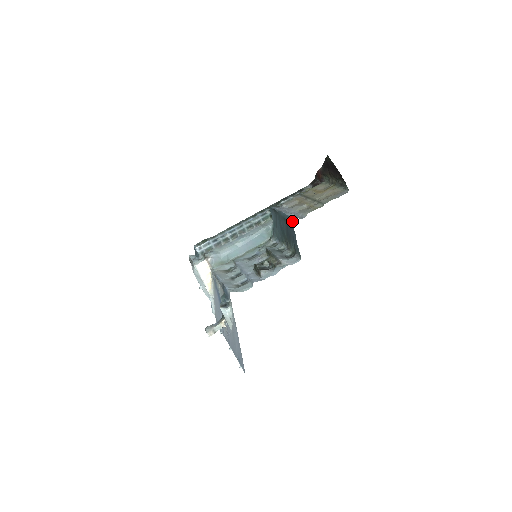
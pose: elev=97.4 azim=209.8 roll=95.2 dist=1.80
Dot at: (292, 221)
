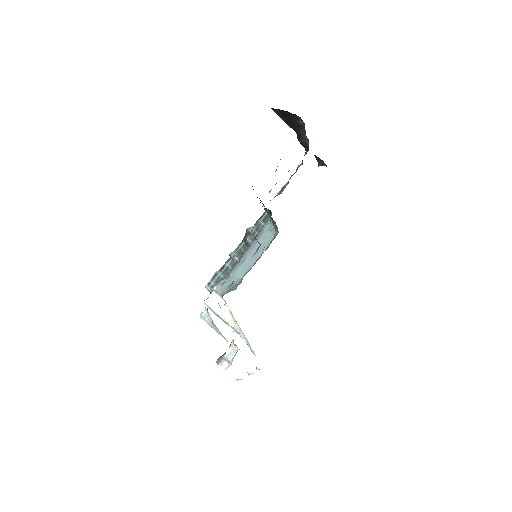
Dot at: occluded
